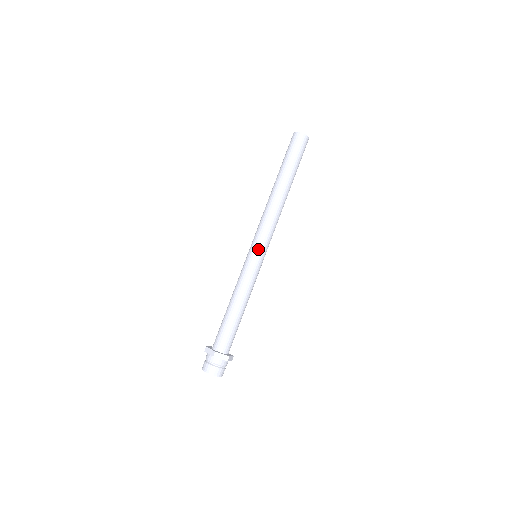
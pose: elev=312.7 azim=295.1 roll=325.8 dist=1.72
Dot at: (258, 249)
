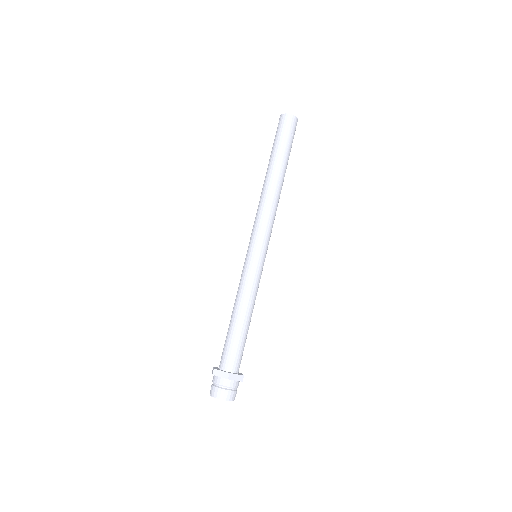
Dot at: (252, 246)
